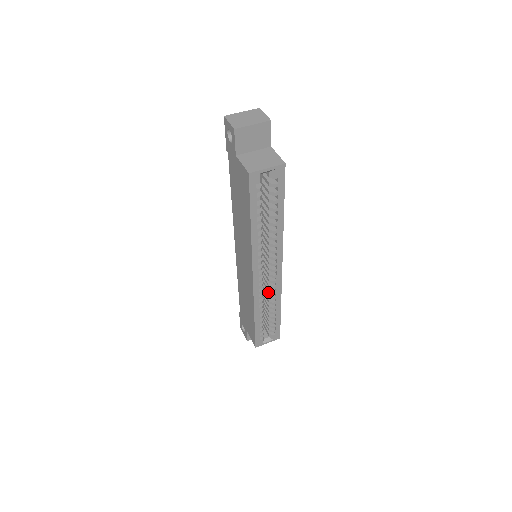
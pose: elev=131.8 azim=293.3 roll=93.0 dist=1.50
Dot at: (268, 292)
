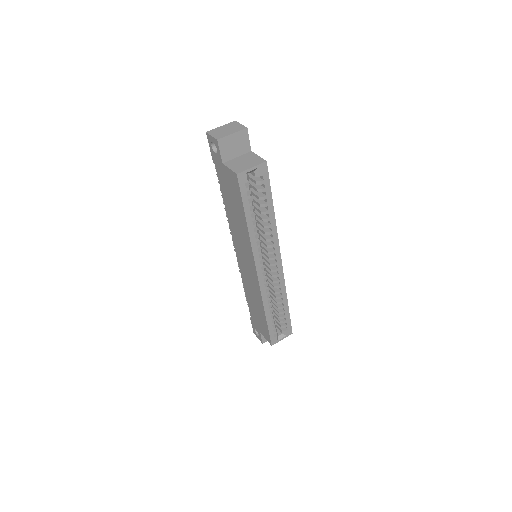
Dot at: (273, 288)
